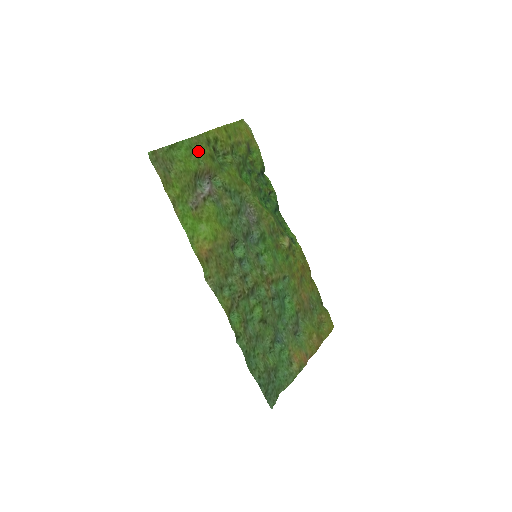
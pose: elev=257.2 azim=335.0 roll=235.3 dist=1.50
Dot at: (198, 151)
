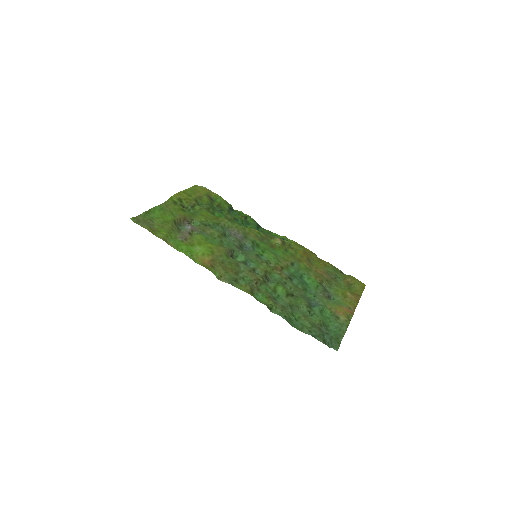
Dot at: (170, 210)
